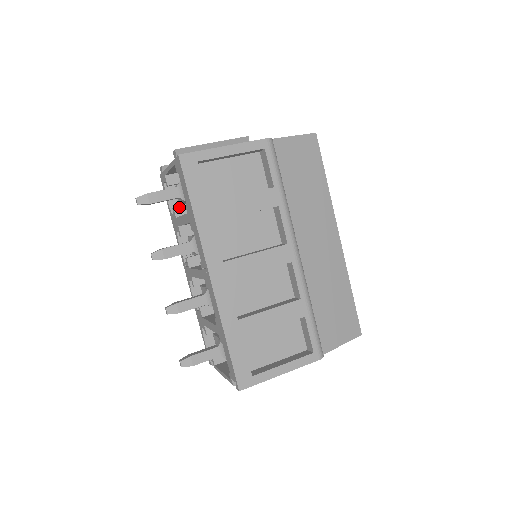
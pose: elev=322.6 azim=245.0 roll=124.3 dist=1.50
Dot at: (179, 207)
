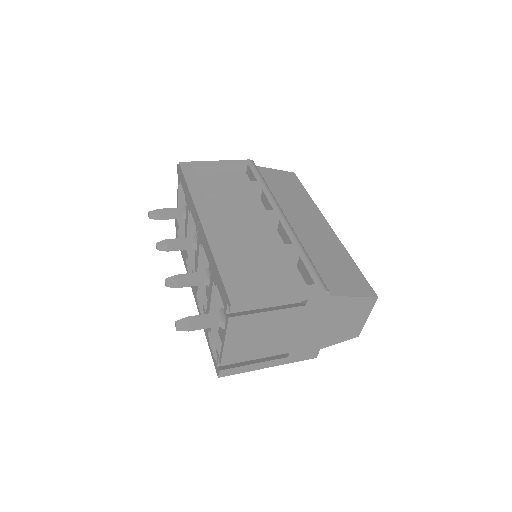
Dot at: occluded
